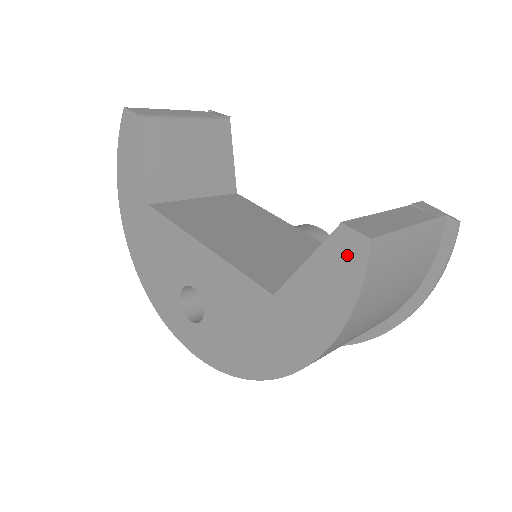
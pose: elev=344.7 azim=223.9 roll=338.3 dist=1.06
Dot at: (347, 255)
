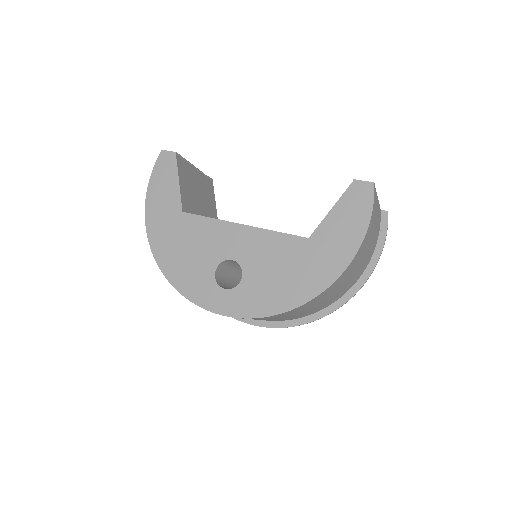
Dot at: (361, 195)
